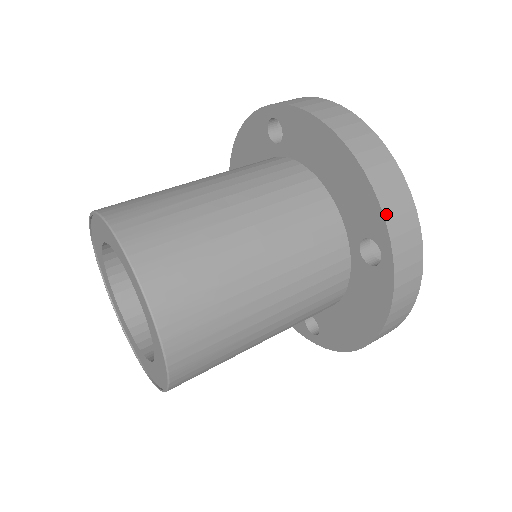
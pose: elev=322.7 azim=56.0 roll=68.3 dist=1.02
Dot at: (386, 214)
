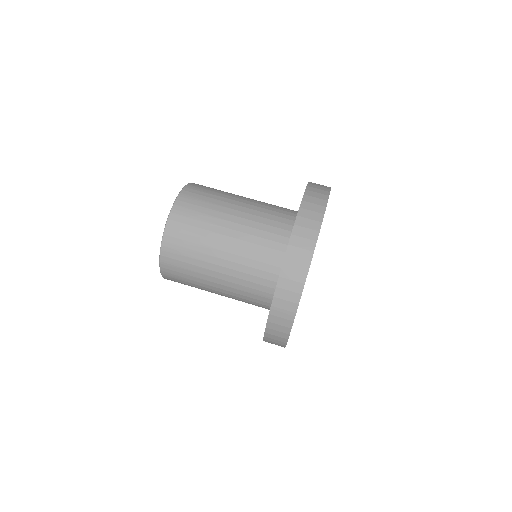
Dot at: (288, 252)
